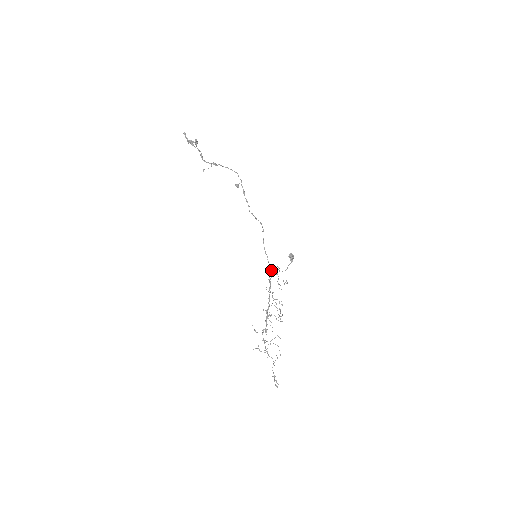
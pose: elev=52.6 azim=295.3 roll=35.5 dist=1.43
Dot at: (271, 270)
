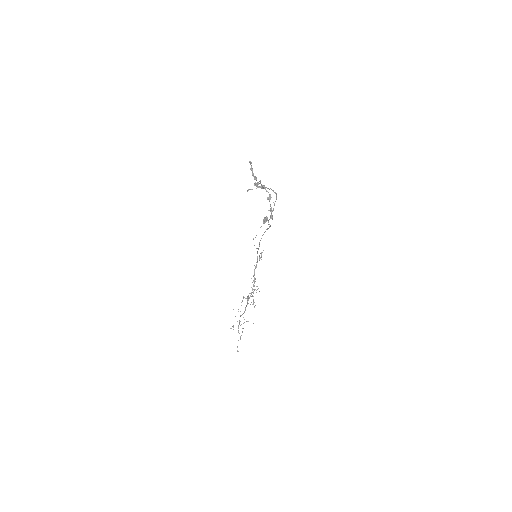
Dot at: occluded
